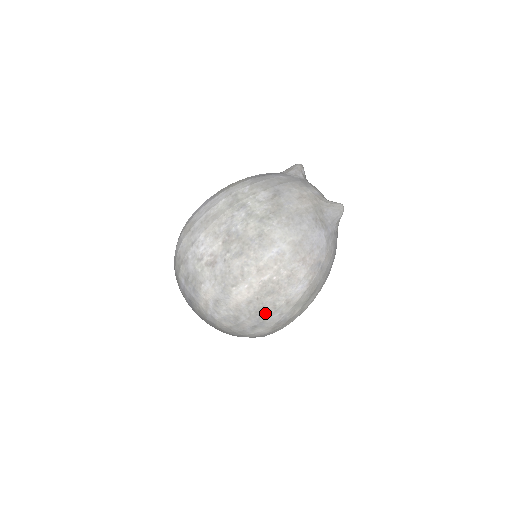
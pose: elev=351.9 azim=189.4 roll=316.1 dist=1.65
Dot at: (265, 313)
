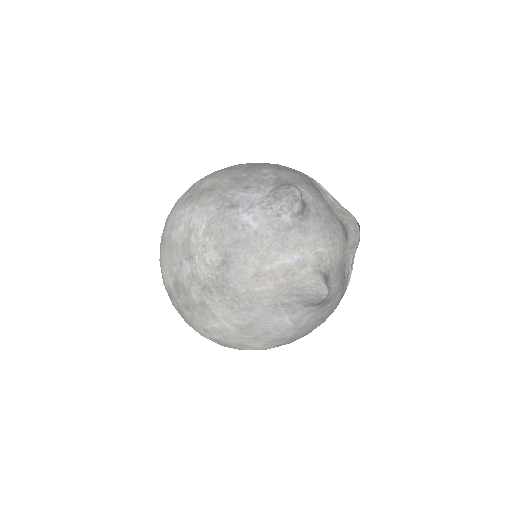
Dot at: occluded
